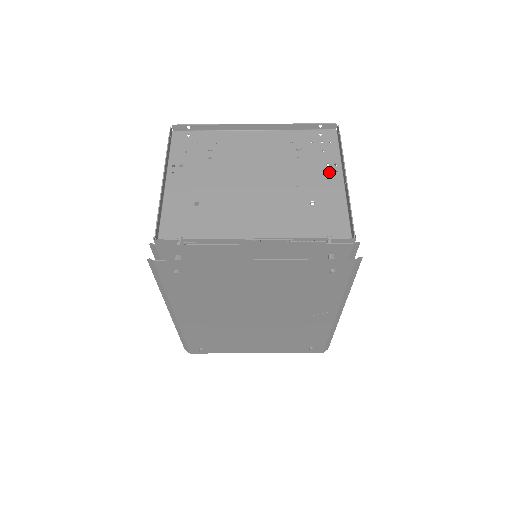
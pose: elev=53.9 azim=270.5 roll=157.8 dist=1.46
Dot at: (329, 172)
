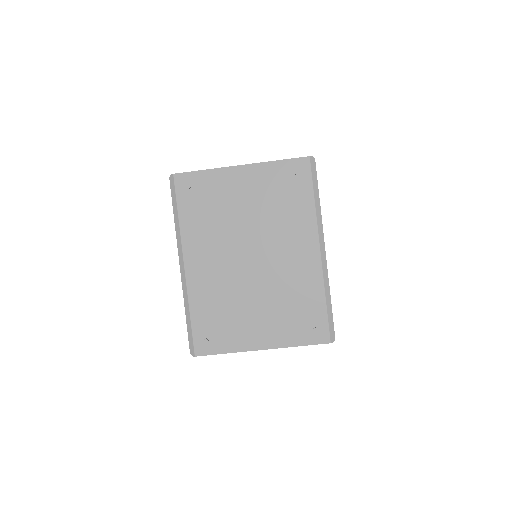
Dot at: occluded
